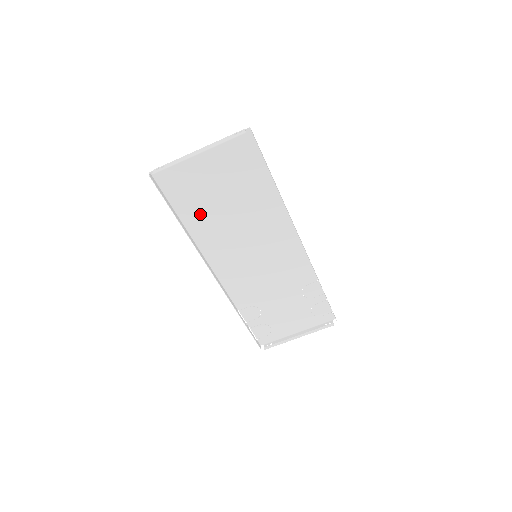
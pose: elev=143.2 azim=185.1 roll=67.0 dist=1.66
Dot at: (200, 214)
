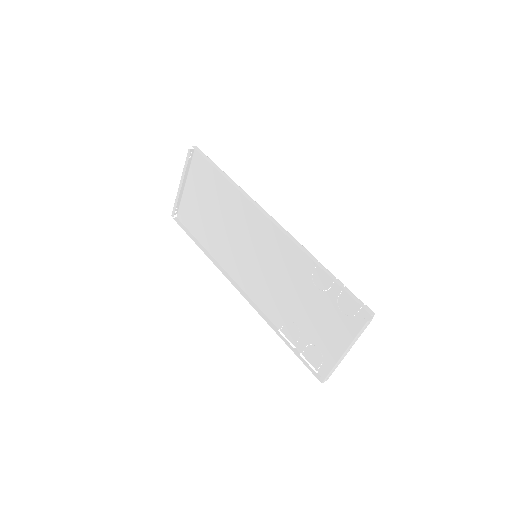
Dot at: (209, 234)
